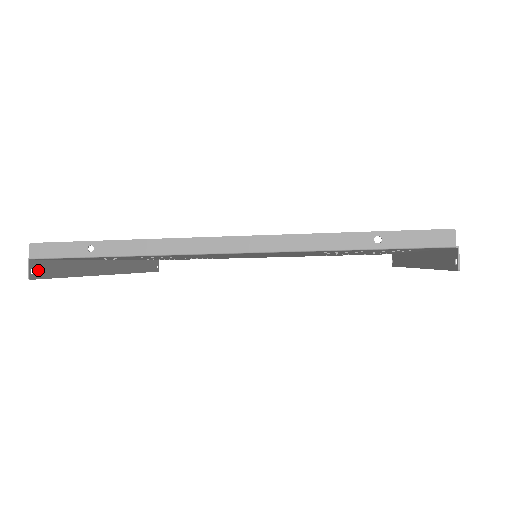
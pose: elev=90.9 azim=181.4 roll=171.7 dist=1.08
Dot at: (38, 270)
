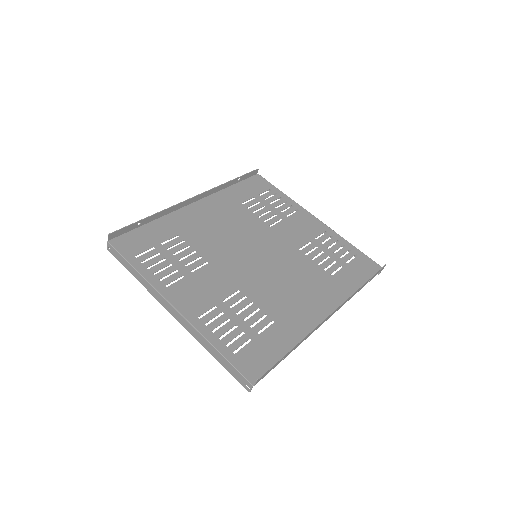
Dot at: (244, 382)
